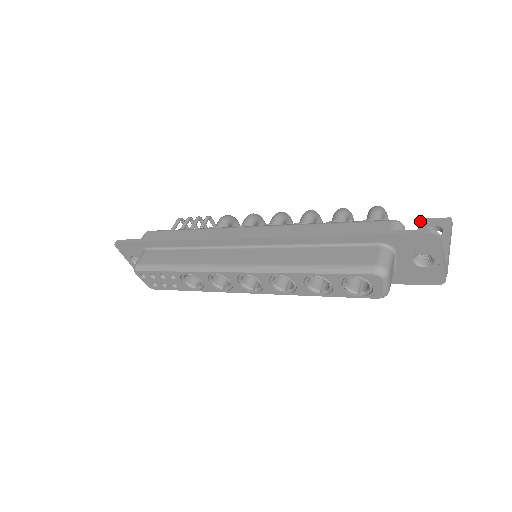
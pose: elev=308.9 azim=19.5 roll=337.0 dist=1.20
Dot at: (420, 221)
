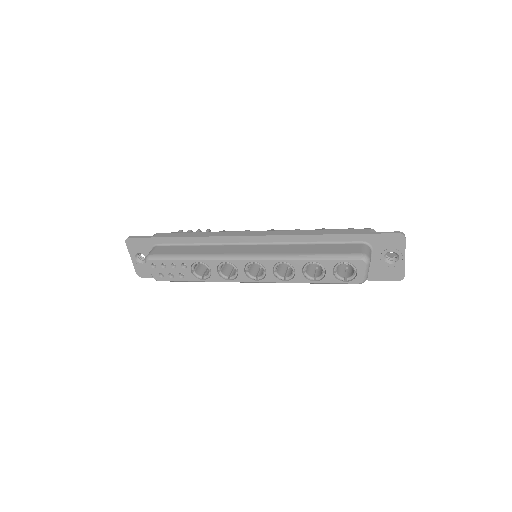
Dot at: occluded
